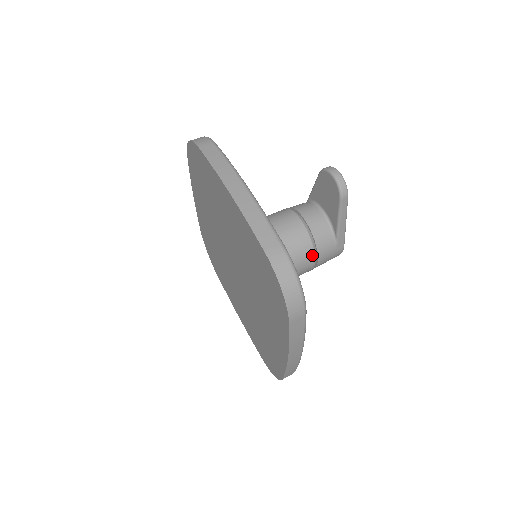
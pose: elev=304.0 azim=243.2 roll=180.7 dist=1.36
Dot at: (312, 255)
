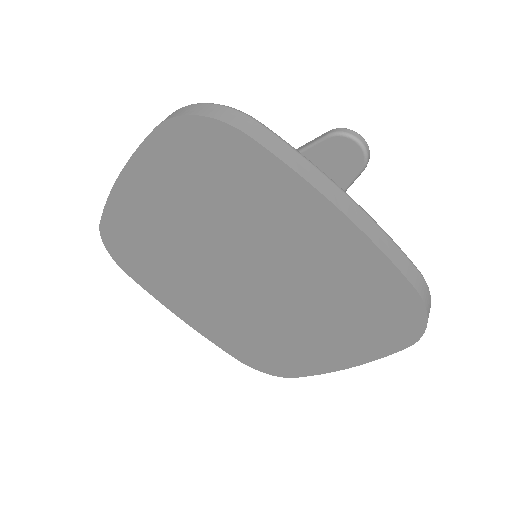
Dot at: occluded
